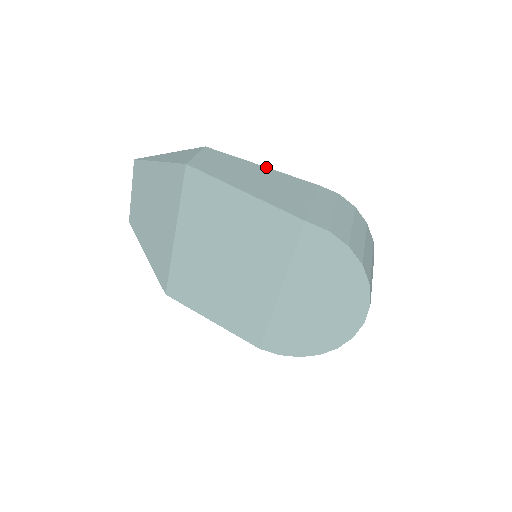
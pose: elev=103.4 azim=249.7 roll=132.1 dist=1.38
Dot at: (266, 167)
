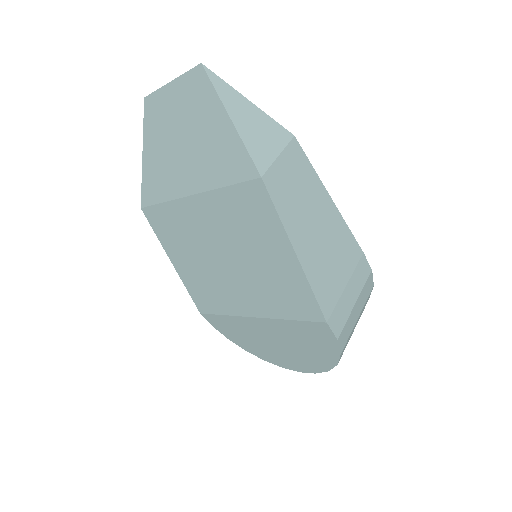
Dot at: occluded
